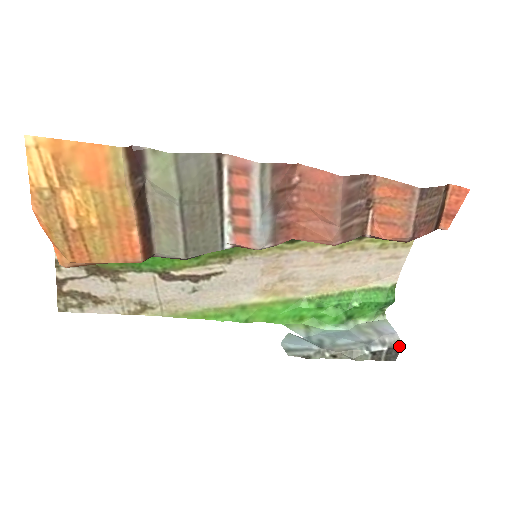
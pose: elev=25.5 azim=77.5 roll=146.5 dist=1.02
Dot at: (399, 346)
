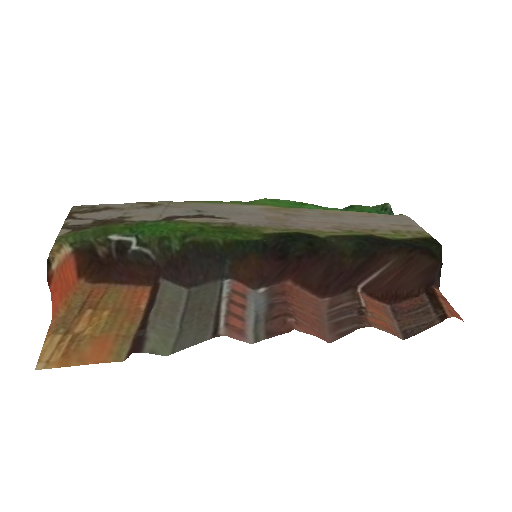
Dot at: occluded
